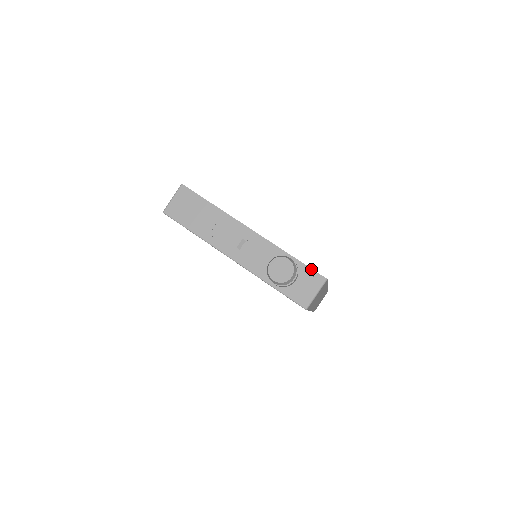
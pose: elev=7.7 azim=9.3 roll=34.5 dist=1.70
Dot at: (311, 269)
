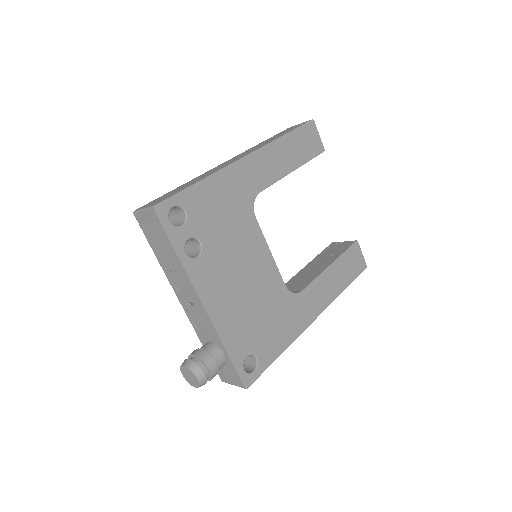
Dot at: (237, 374)
